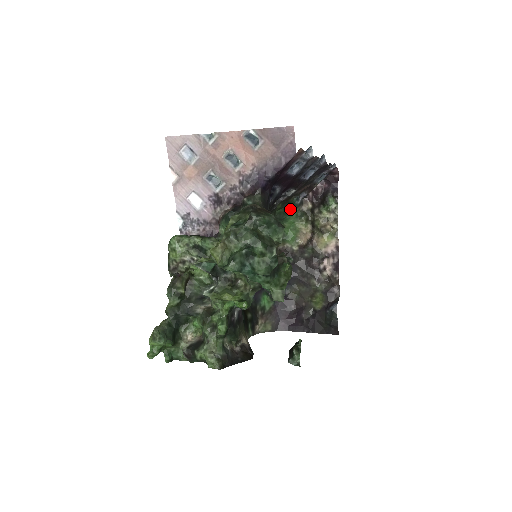
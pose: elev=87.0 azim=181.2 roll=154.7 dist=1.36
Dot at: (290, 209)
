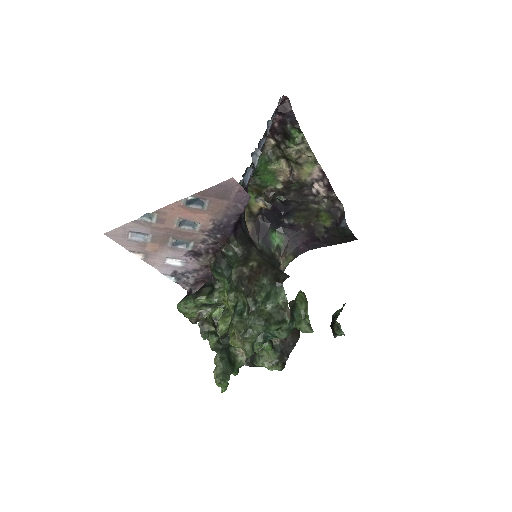
Dot at: occluded
